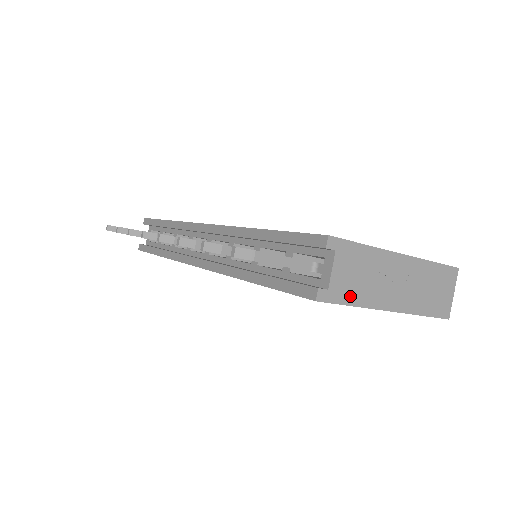
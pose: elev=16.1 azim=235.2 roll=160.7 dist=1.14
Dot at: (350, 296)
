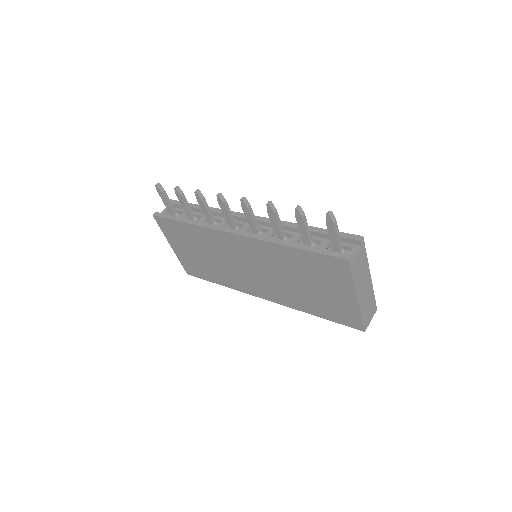
Dot at: (354, 273)
